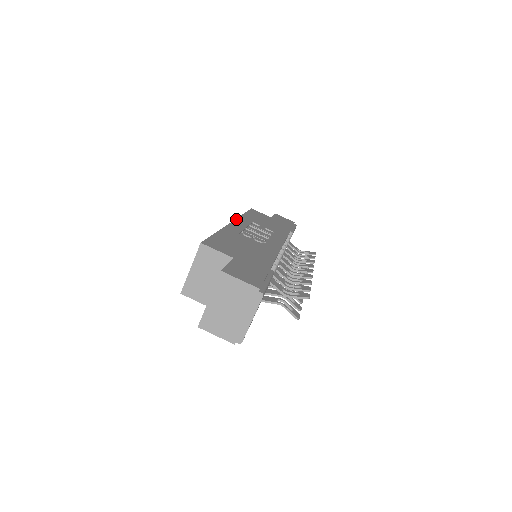
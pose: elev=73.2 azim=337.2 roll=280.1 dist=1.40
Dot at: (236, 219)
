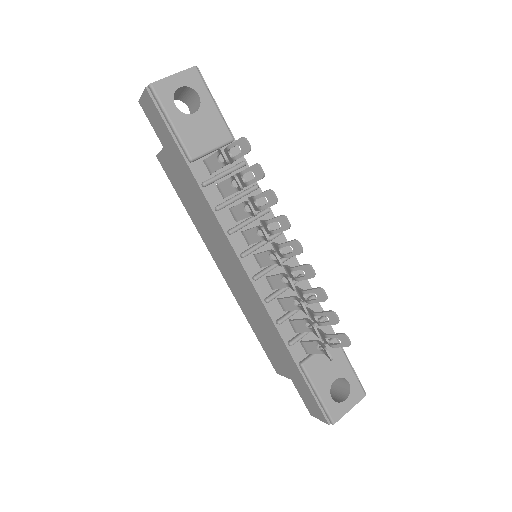
Dot at: occluded
